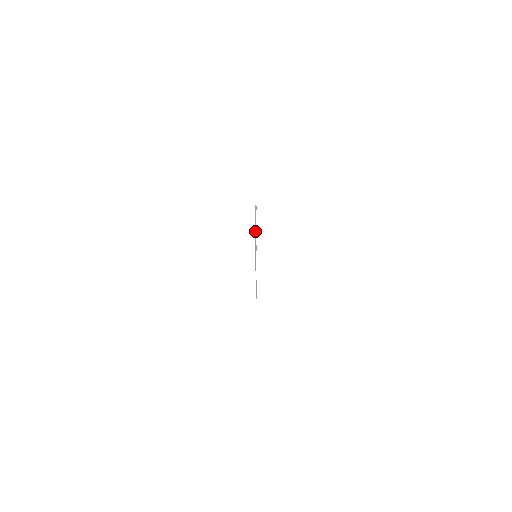
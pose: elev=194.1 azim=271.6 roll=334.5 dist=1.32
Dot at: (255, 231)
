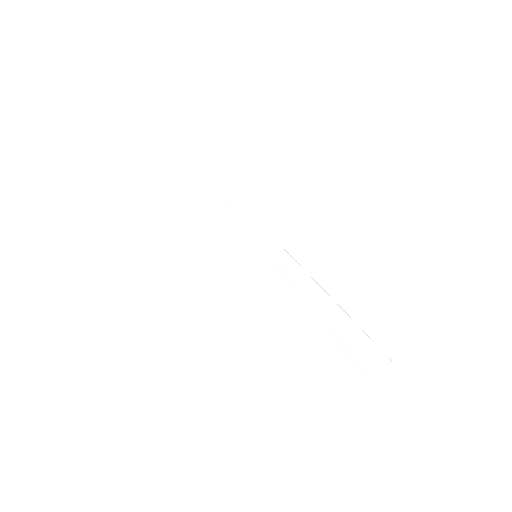
Dot at: (286, 256)
